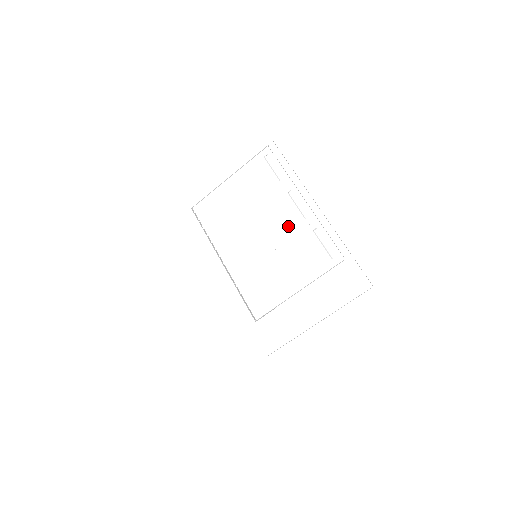
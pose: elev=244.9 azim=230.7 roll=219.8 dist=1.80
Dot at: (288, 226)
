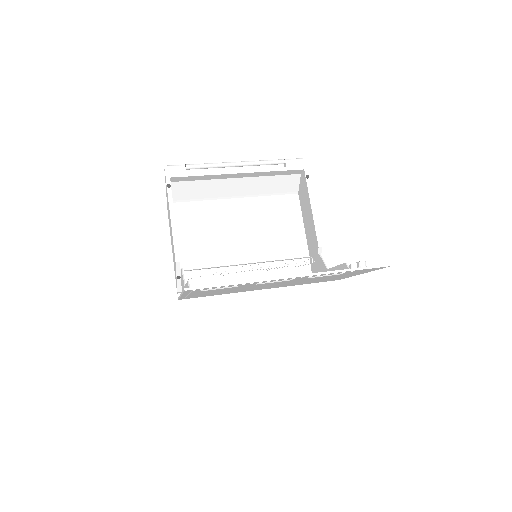
Dot at: occluded
